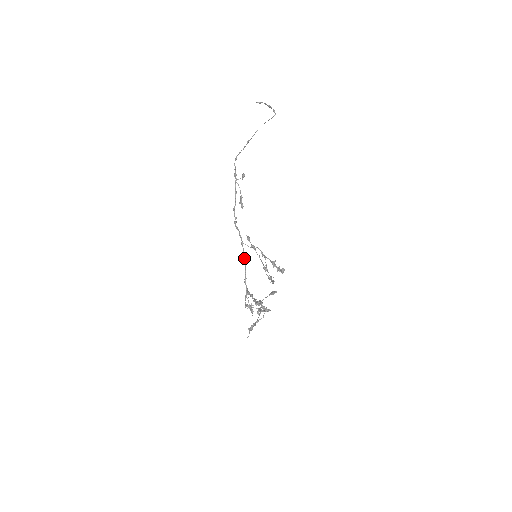
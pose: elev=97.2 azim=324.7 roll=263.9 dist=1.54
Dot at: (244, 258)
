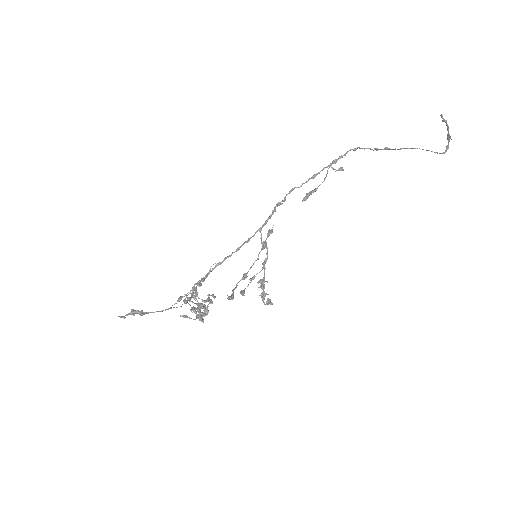
Dot at: (243, 244)
